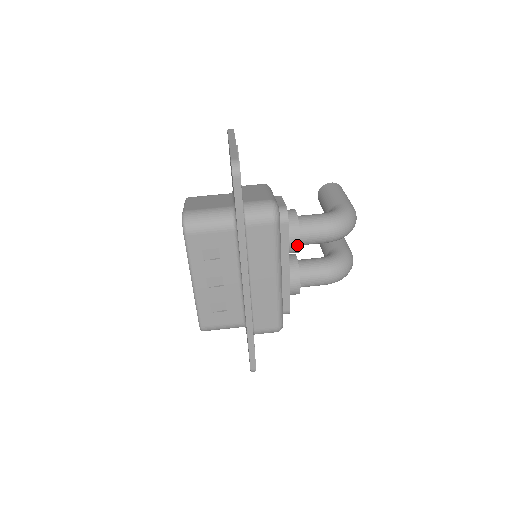
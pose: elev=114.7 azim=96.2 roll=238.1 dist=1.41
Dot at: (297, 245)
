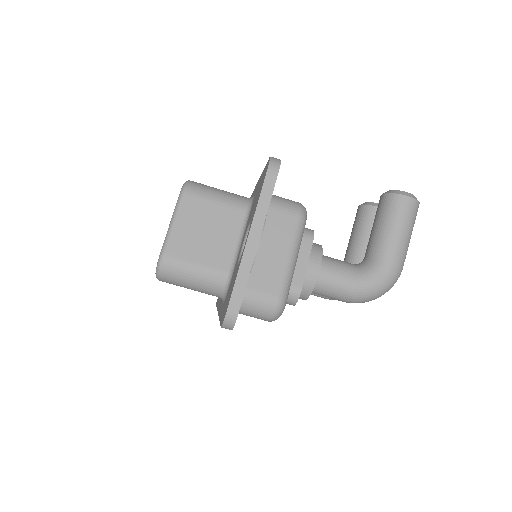
Dot at: occluded
